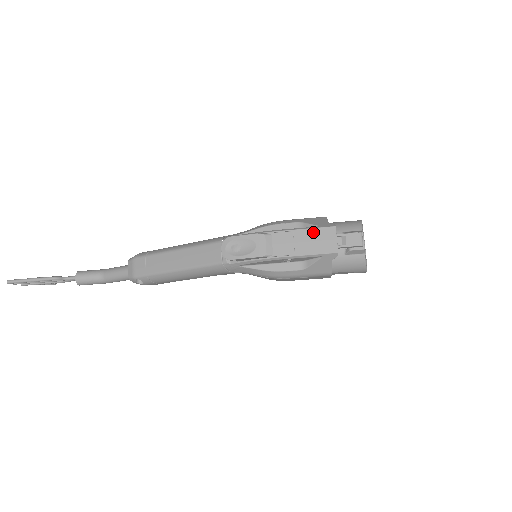
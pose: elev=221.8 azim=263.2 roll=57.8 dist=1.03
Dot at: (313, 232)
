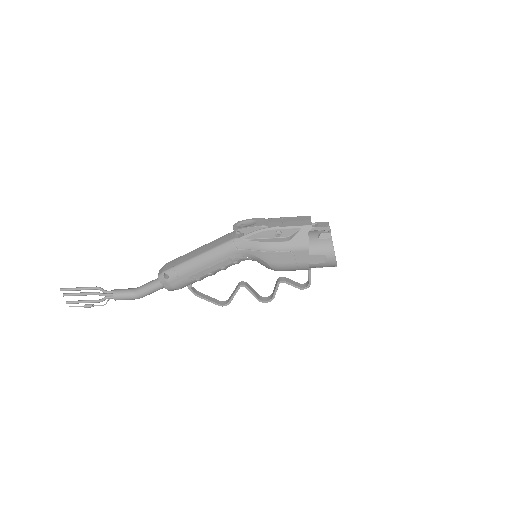
Dot at: (295, 218)
